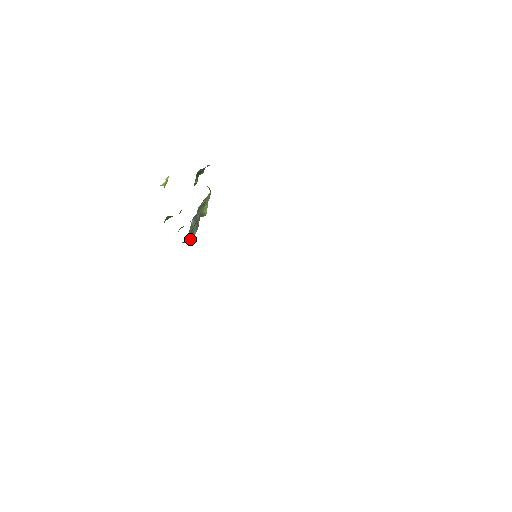
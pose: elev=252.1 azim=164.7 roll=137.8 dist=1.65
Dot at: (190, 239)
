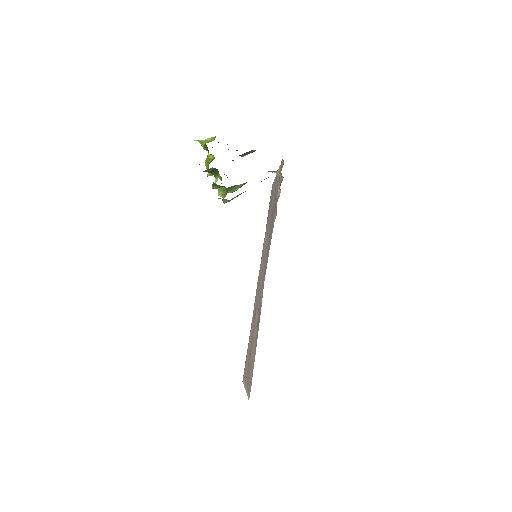
Dot at: occluded
